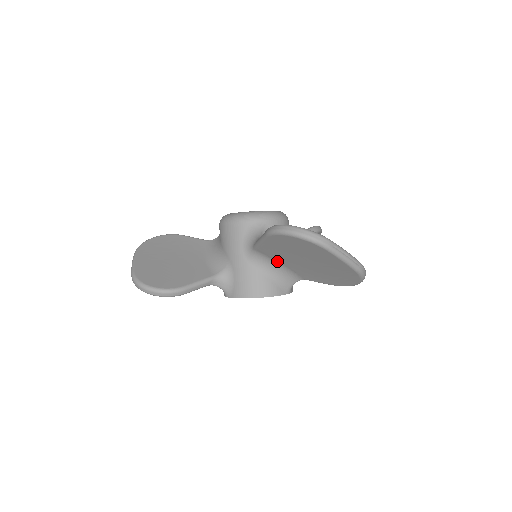
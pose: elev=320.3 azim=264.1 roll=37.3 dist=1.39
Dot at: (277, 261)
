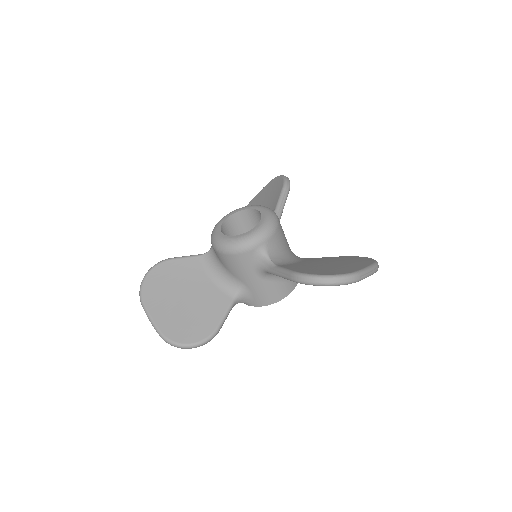
Dot at: occluded
